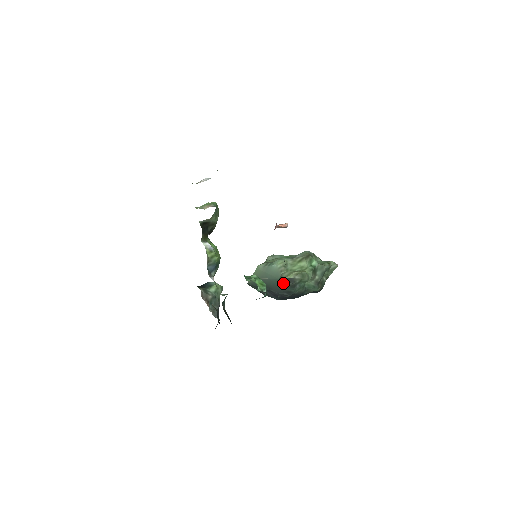
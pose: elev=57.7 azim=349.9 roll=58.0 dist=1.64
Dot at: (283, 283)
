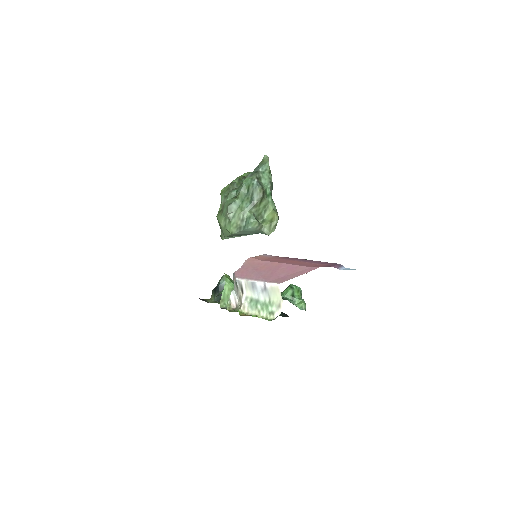
Dot at: occluded
